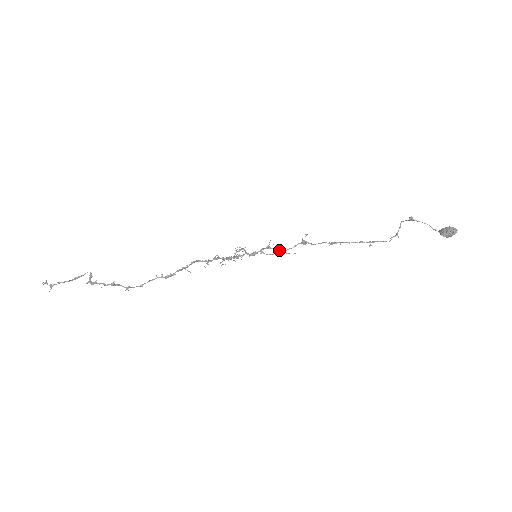
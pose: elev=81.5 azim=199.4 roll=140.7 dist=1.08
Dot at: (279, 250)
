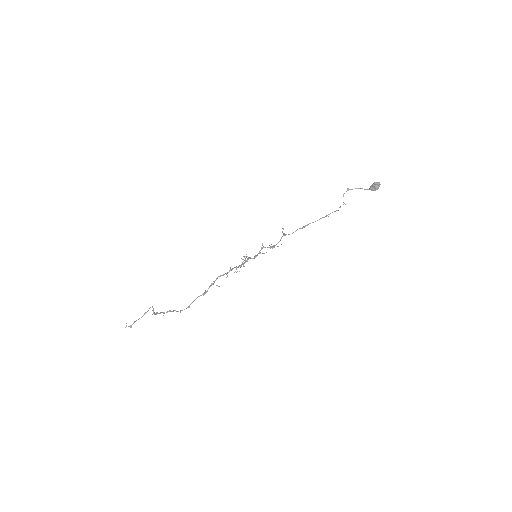
Dot at: (271, 247)
